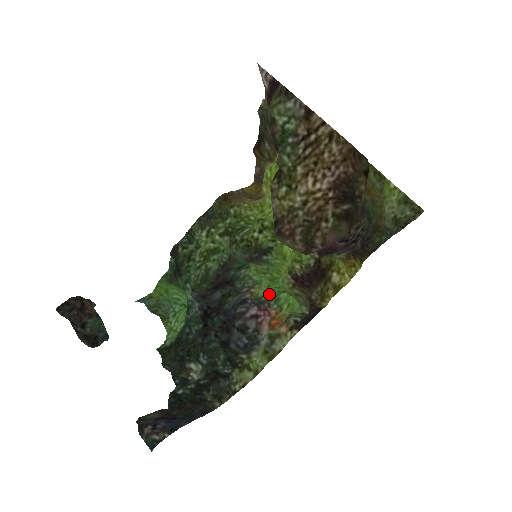
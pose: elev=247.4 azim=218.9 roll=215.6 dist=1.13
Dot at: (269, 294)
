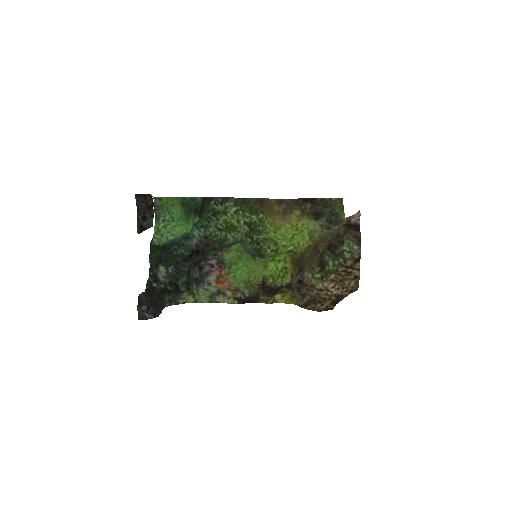
Dot at: (229, 261)
